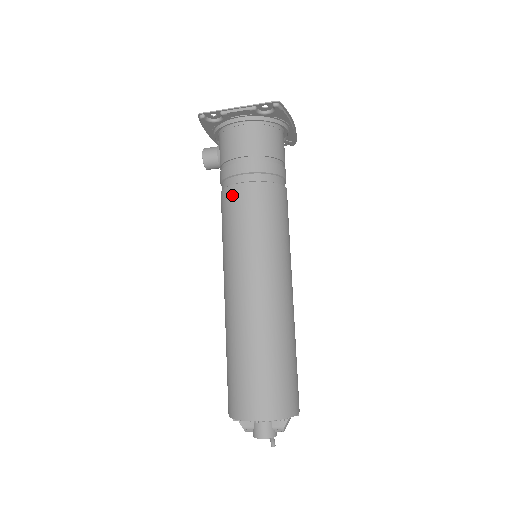
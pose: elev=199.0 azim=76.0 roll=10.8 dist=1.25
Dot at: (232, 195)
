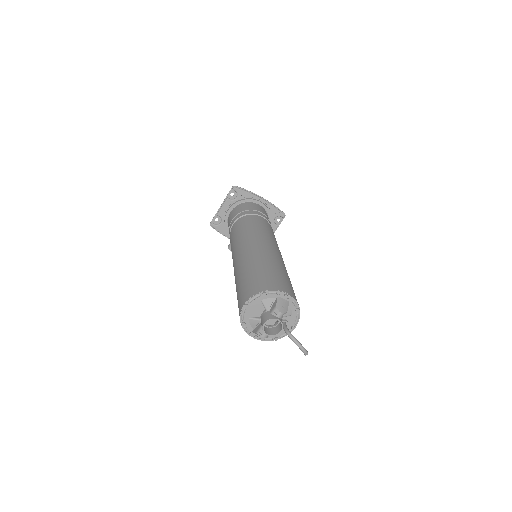
Dot at: (230, 237)
